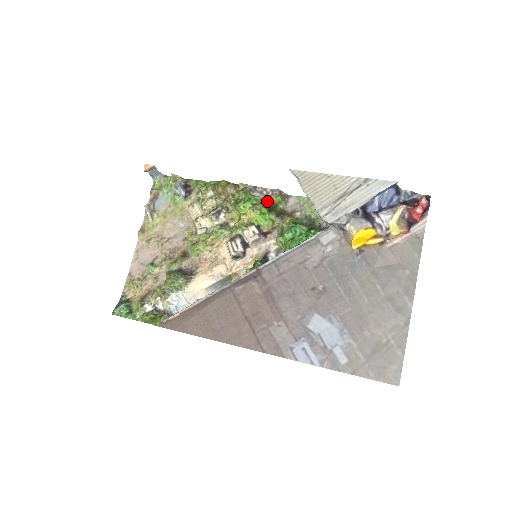
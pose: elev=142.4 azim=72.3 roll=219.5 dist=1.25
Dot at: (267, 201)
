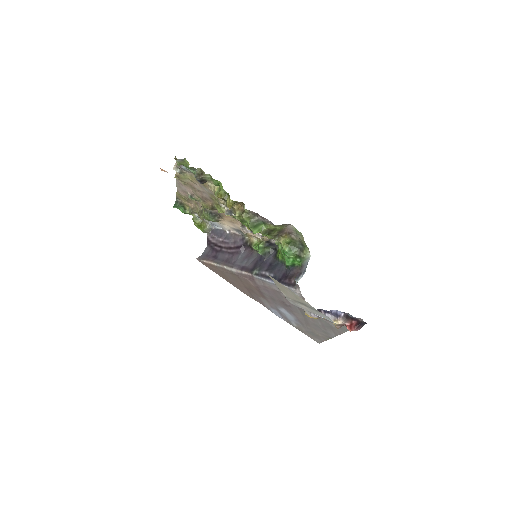
Dot at: (267, 227)
